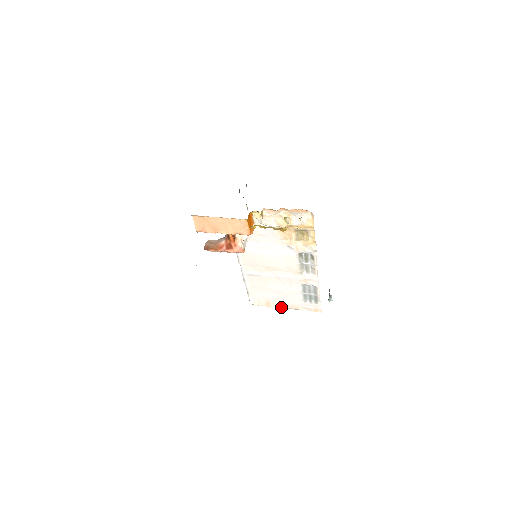
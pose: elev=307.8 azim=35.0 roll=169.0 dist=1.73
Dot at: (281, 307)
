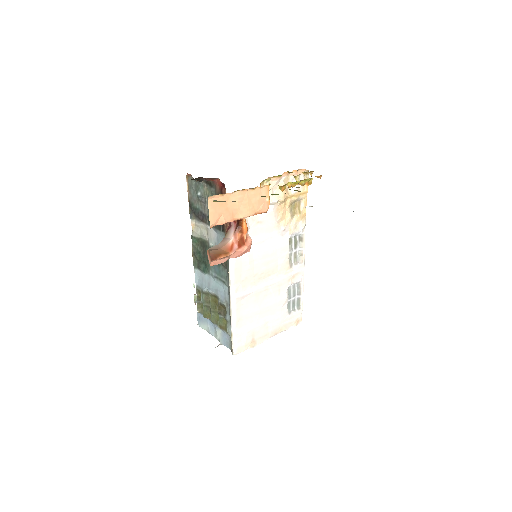
Dot at: (265, 339)
